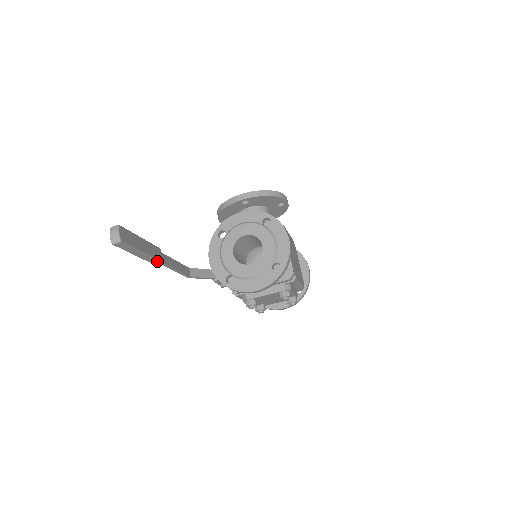
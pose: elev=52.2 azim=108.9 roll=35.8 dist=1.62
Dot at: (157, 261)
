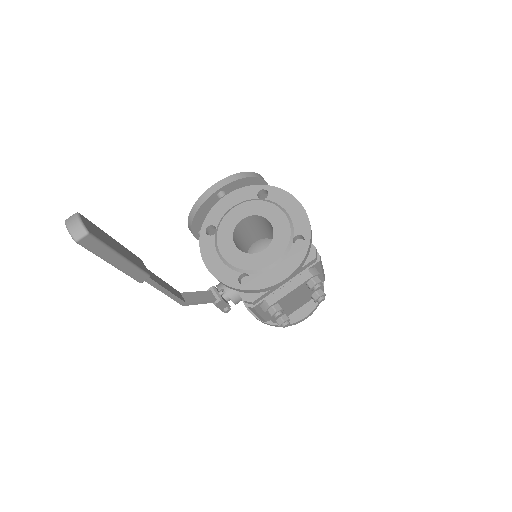
Dot at: (143, 273)
